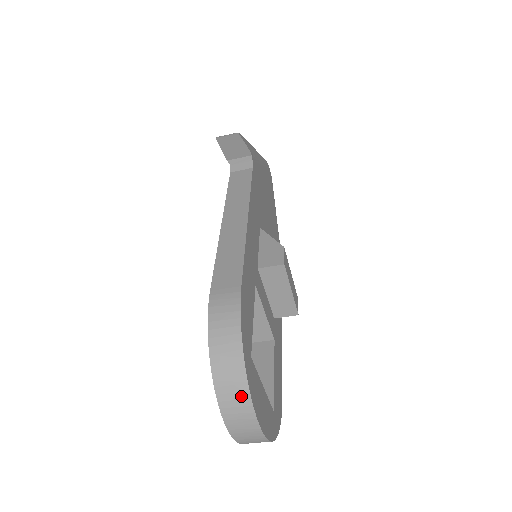
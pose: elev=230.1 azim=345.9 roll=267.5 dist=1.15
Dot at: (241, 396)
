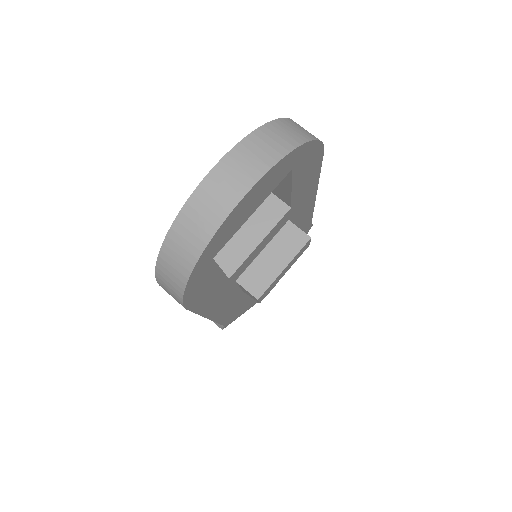
Dot at: (278, 148)
